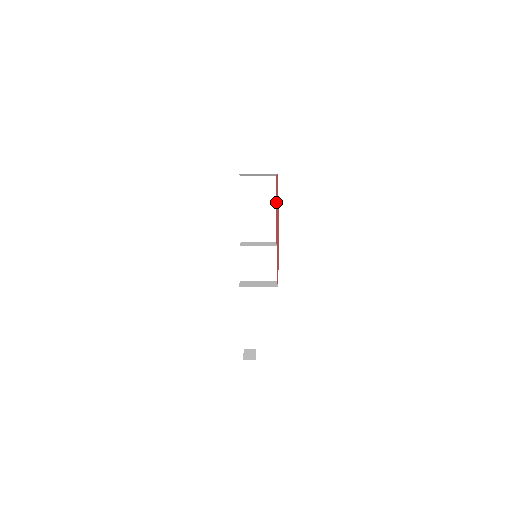
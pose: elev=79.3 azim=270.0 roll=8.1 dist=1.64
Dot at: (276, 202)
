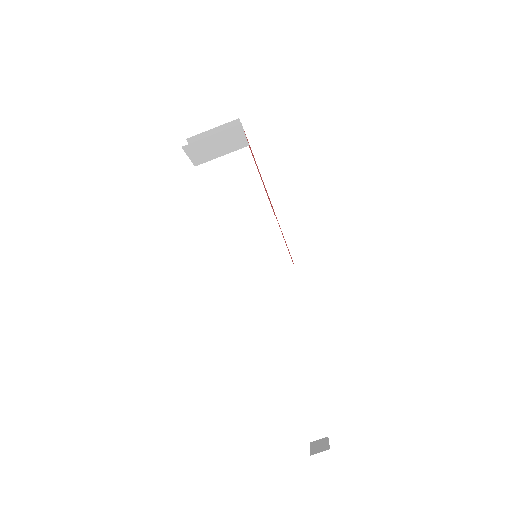
Dot at: occluded
